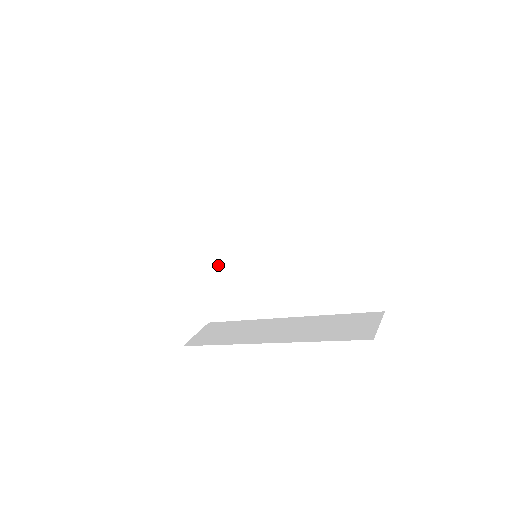
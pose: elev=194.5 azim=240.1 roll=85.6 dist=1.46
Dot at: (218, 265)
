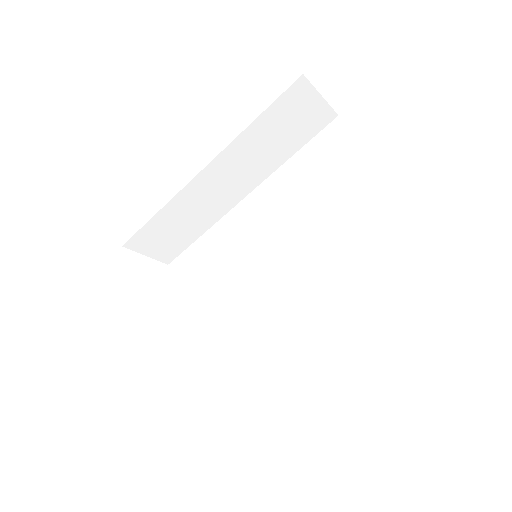
Dot at: (222, 325)
